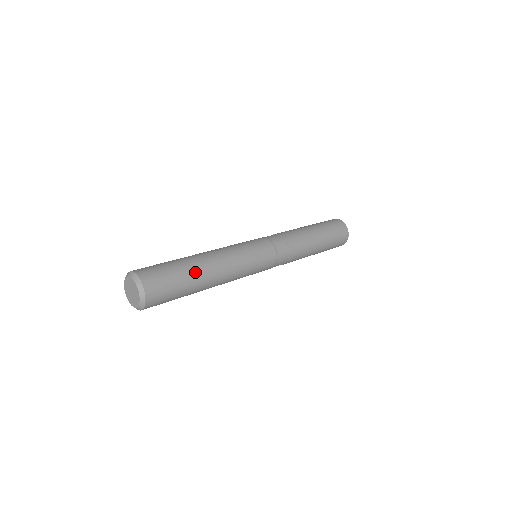
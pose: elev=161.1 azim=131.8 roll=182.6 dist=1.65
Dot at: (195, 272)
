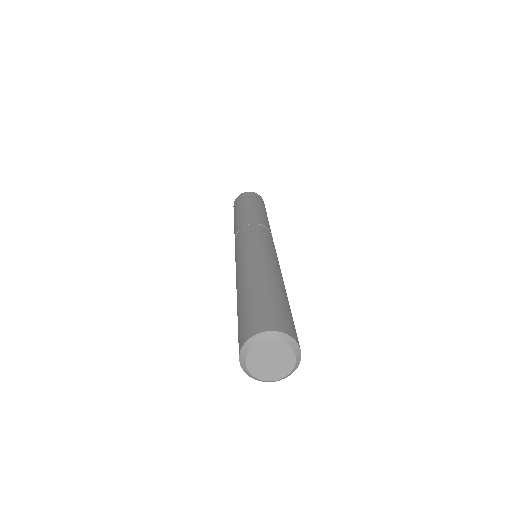
Dot at: (279, 290)
